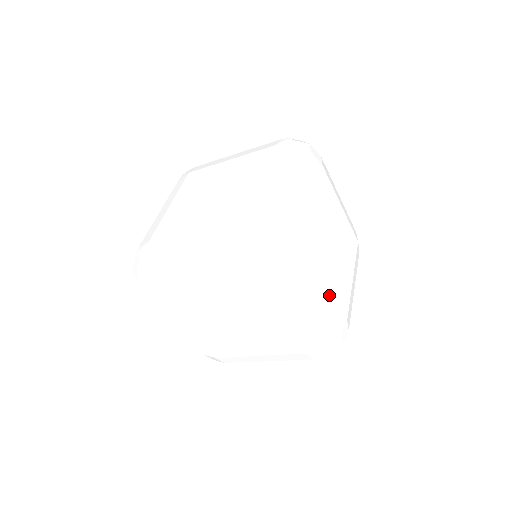
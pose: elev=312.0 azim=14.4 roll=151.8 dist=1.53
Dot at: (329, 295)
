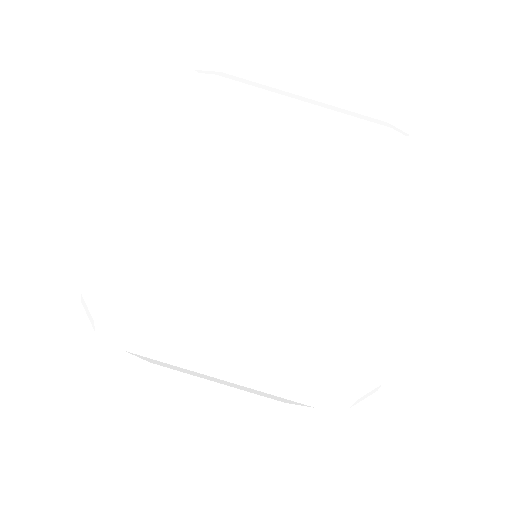
Dot at: occluded
